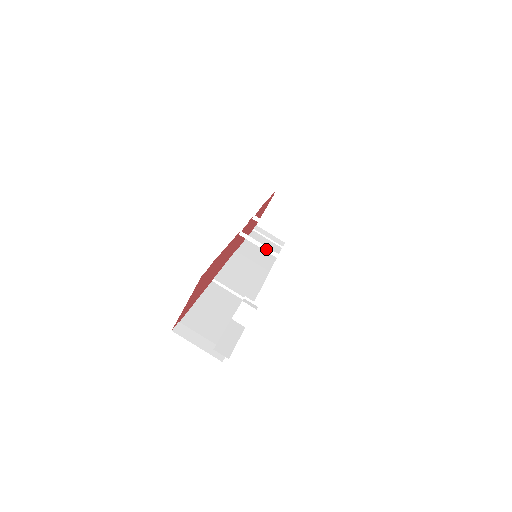
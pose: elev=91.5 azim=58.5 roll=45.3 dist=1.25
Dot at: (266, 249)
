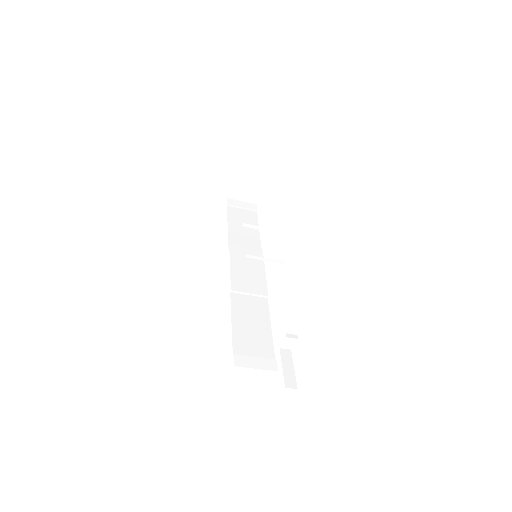
Dot at: (270, 260)
